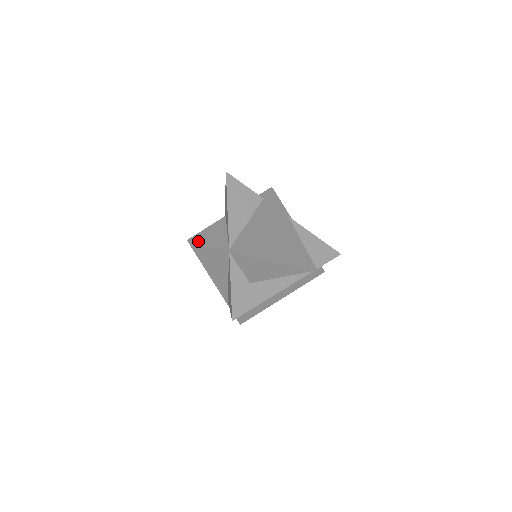
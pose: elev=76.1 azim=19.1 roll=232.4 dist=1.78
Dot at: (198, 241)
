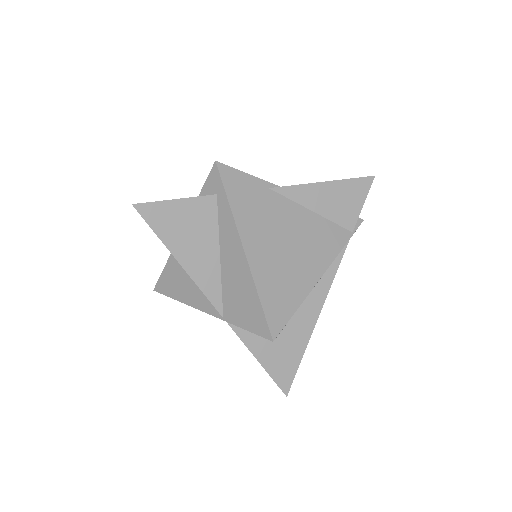
Dot at: (169, 295)
